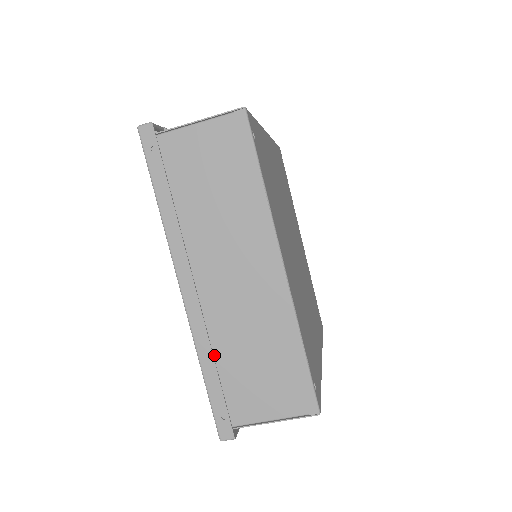
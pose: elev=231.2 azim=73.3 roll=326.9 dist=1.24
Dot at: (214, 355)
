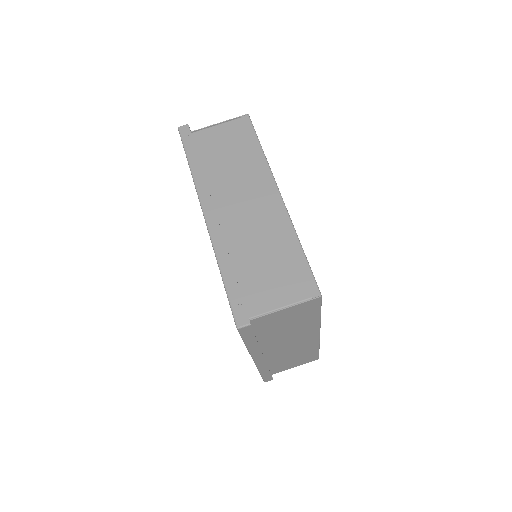
Dot at: (230, 262)
